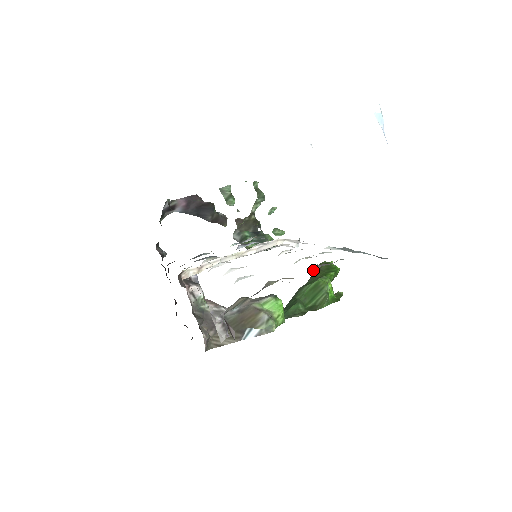
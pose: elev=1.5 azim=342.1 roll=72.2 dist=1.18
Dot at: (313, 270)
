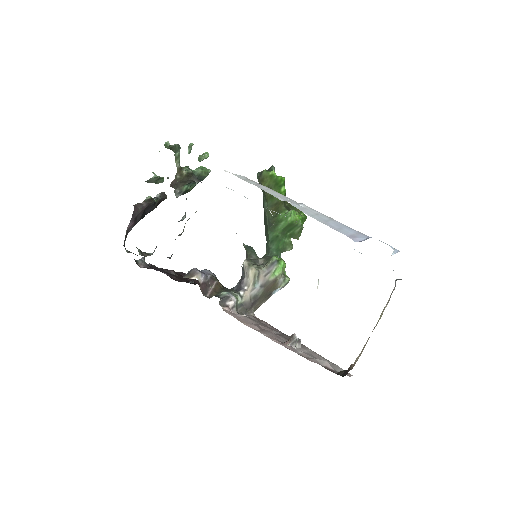
Dot at: occluded
